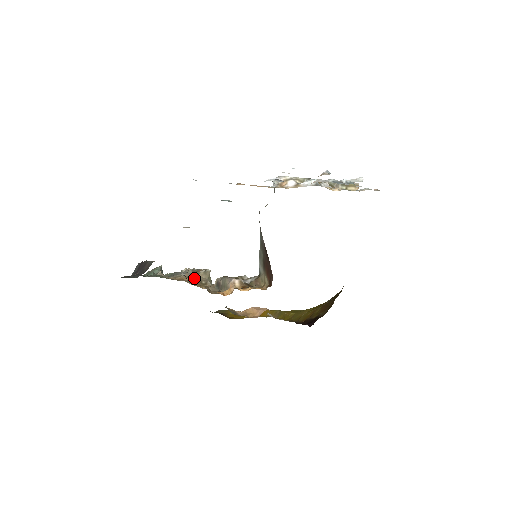
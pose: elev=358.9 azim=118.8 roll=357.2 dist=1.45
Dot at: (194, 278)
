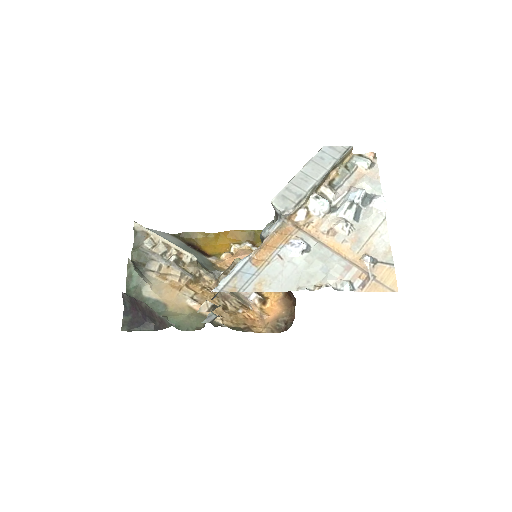
Dot at: (187, 277)
